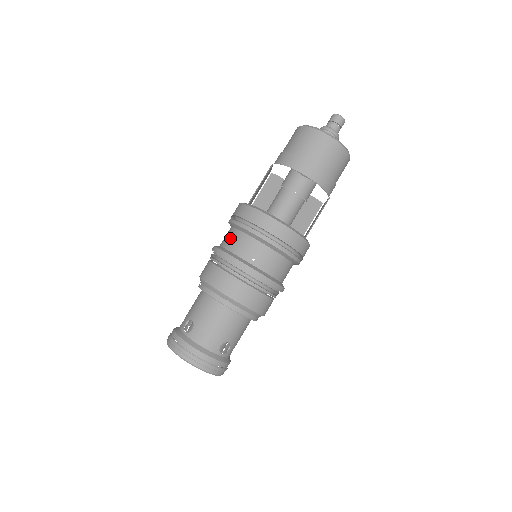
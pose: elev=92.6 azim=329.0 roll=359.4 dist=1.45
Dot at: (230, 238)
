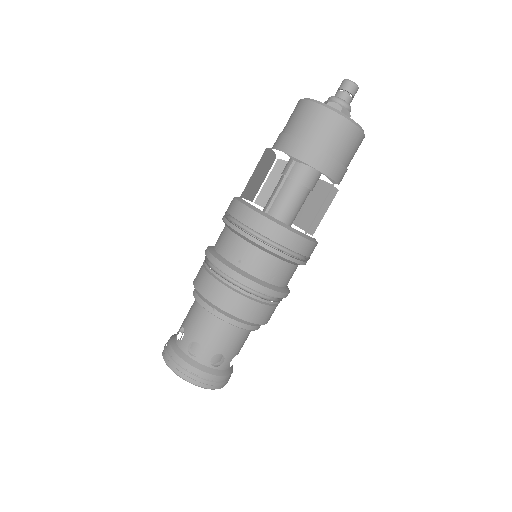
Dot at: (220, 237)
